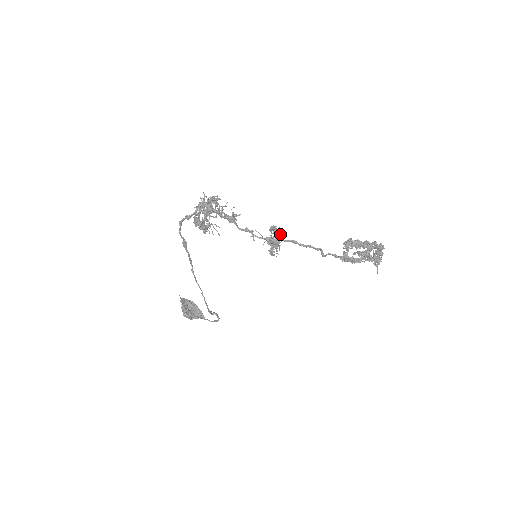
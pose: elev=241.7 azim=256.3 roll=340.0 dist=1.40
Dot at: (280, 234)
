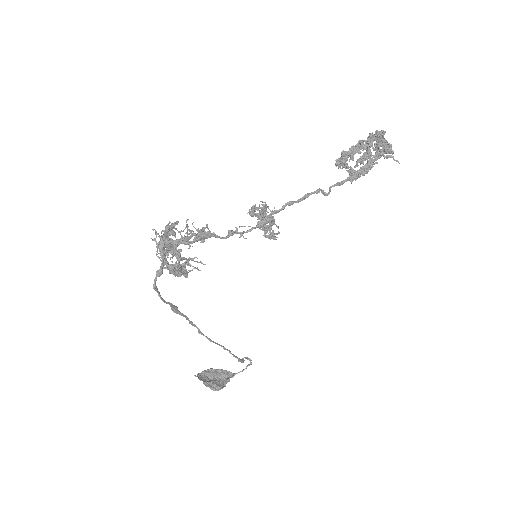
Dot at: (265, 210)
